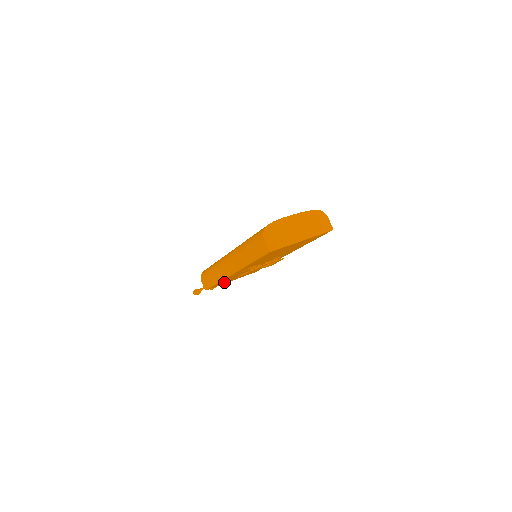
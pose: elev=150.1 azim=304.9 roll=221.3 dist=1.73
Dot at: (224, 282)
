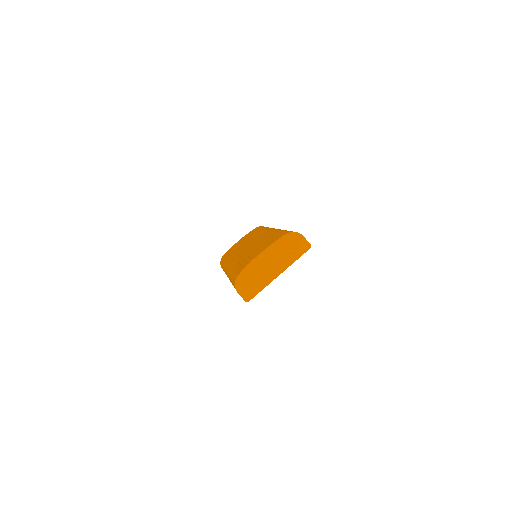
Dot at: occluded
